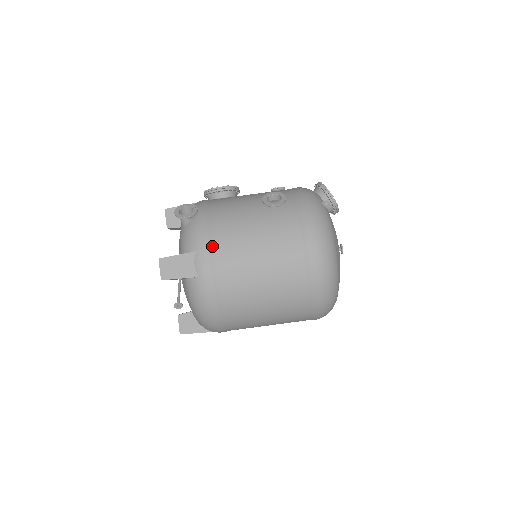
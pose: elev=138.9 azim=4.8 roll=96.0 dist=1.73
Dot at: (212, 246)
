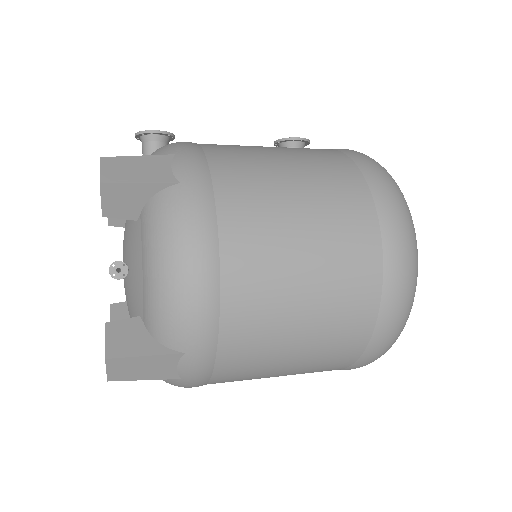
Dot at: (204, 152)
